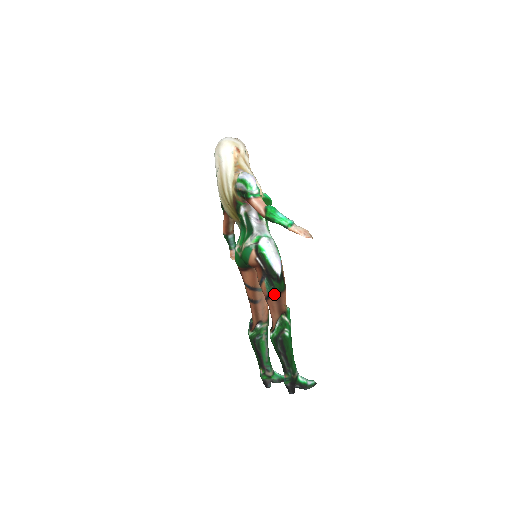
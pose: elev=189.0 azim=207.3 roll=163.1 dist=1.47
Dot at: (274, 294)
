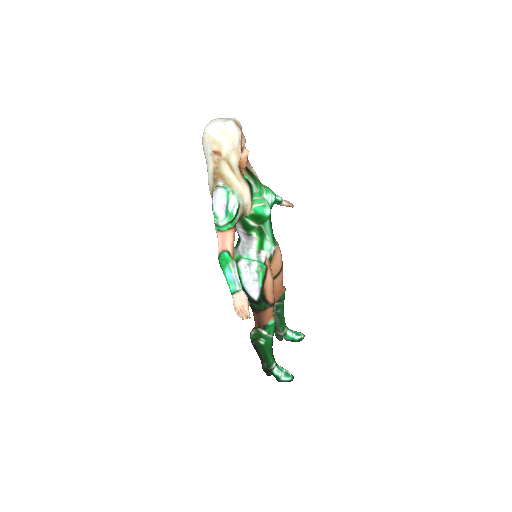
Dot at: (252, 309)
